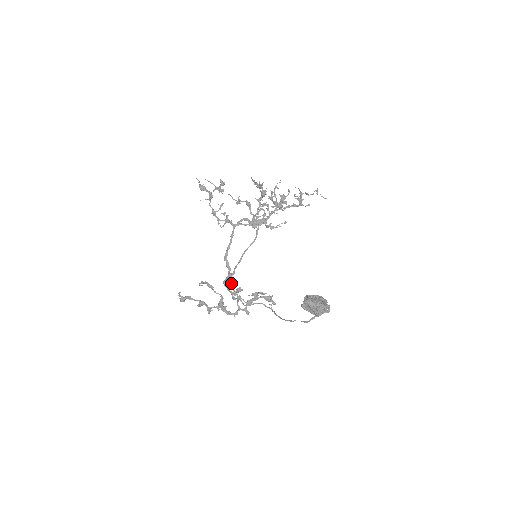
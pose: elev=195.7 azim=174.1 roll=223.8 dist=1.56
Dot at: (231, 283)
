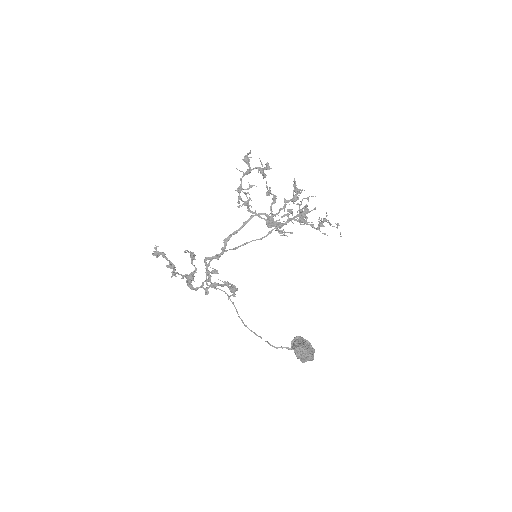
Dot at: (210, 261)
